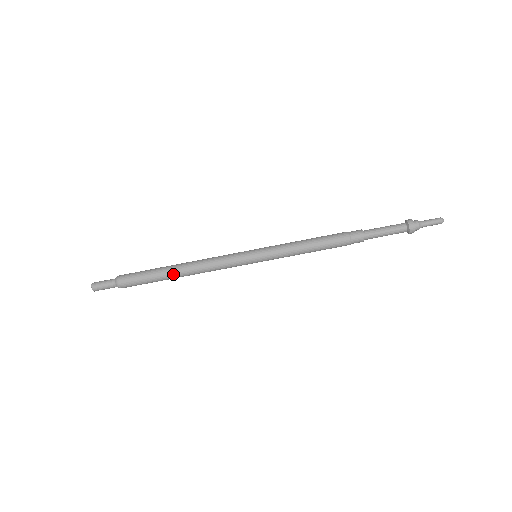
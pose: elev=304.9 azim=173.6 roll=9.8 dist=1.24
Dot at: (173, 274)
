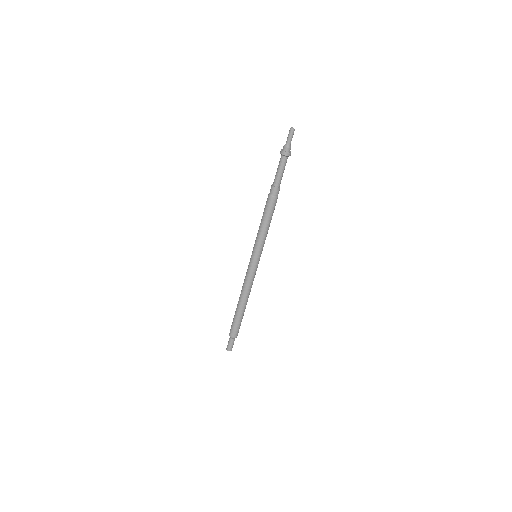
Dot at: (244, 307)
